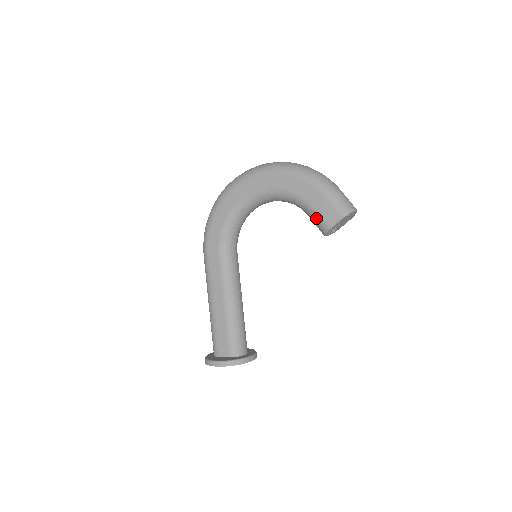
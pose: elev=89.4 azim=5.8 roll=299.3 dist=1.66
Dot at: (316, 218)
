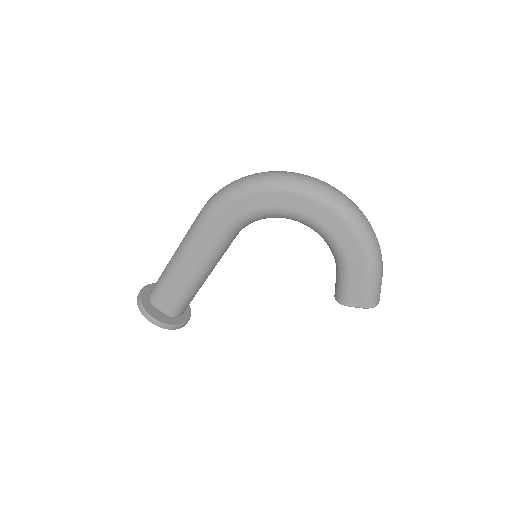
Dot at: (343, 288)
